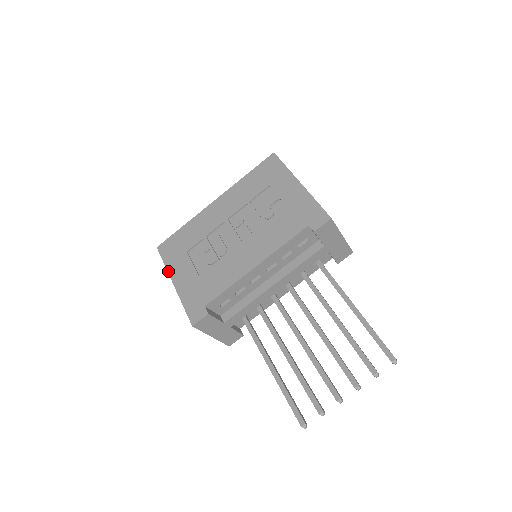
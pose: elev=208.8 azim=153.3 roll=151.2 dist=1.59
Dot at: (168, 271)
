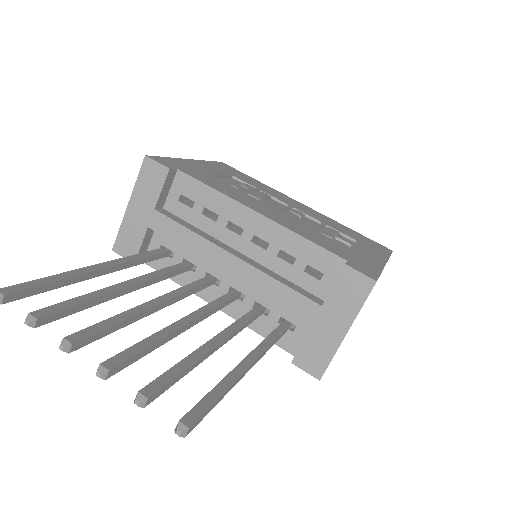
Dot at: (202, 160)
